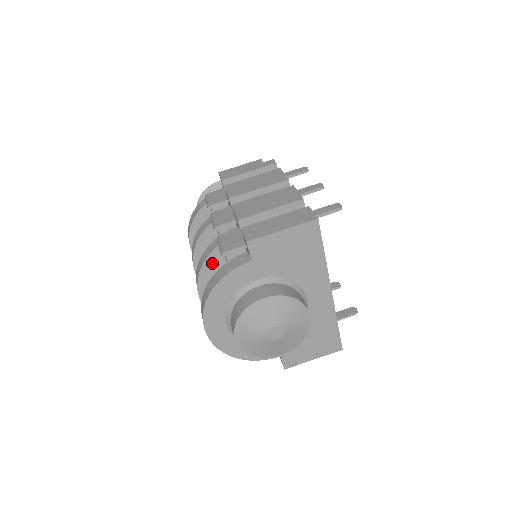
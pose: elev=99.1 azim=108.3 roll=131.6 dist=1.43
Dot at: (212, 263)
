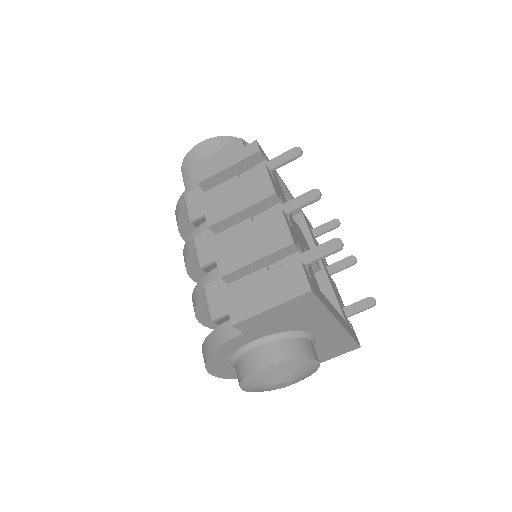
Dot at: (205, 302)
